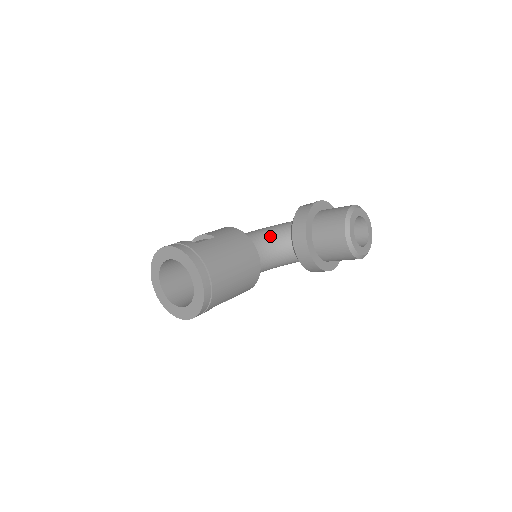
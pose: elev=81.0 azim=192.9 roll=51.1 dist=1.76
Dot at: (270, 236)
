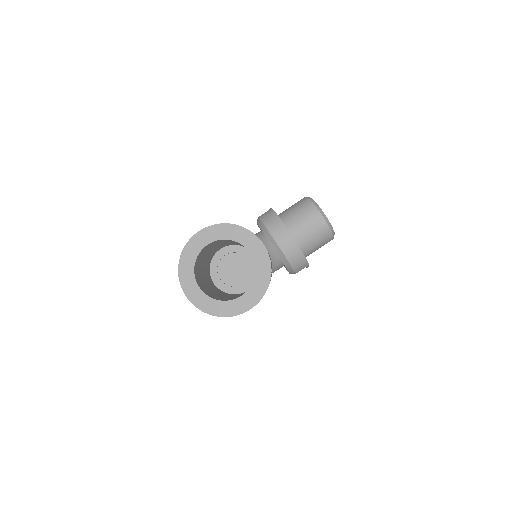
Dot at: occluded
